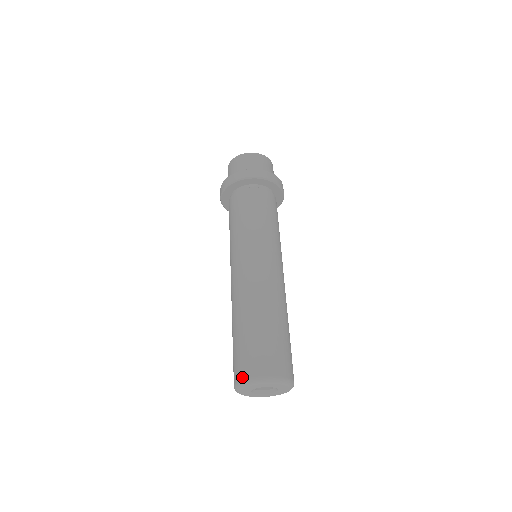
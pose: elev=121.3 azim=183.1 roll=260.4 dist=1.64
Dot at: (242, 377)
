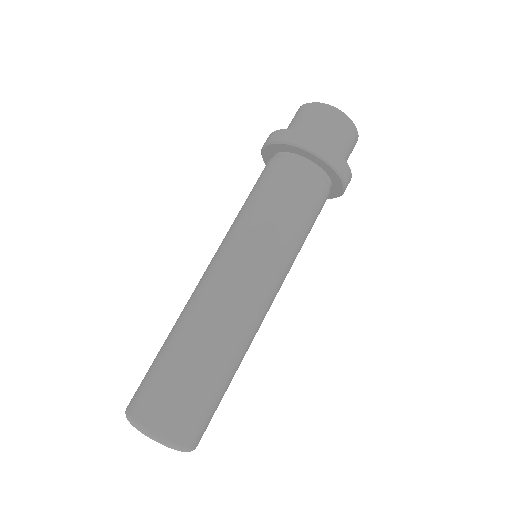
Dot at: (164, 433)
